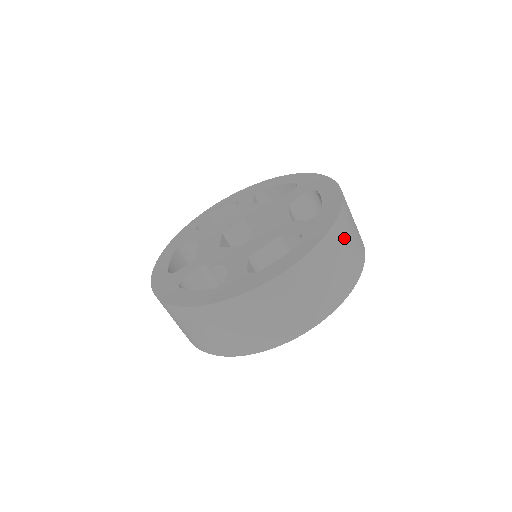
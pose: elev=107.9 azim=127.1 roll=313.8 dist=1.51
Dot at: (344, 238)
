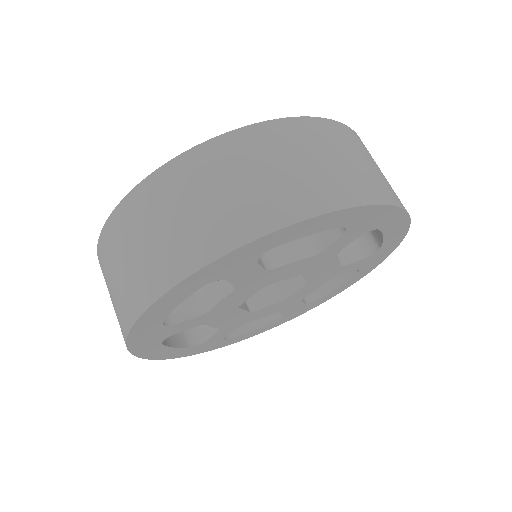
Dot at: (359, 149)
